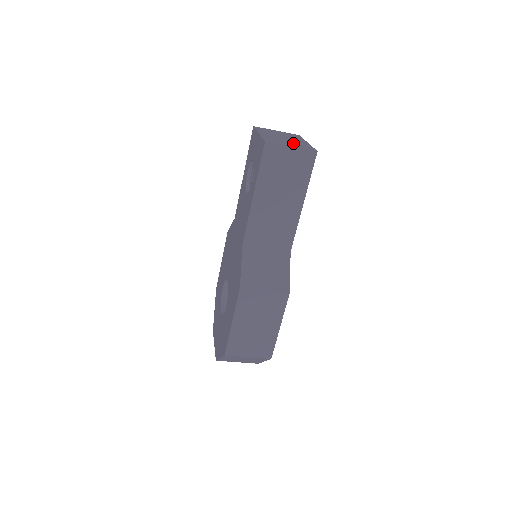
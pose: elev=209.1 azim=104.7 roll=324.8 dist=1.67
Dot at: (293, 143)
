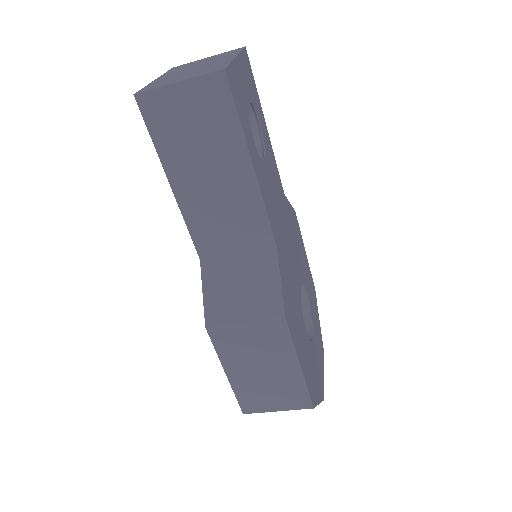
Dot at: (194, 72)
